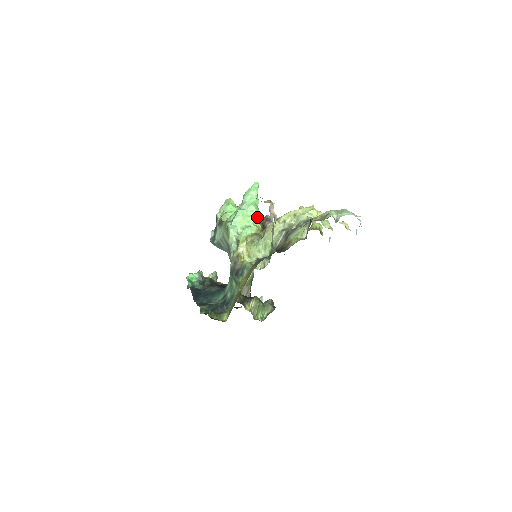
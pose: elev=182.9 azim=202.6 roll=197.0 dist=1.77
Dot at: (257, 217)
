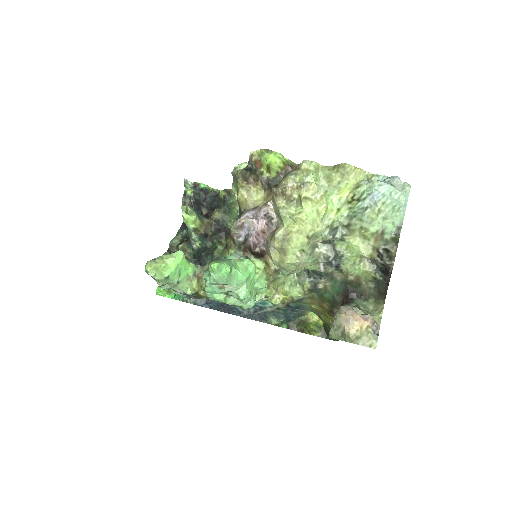
Dot at: (254, 270)
